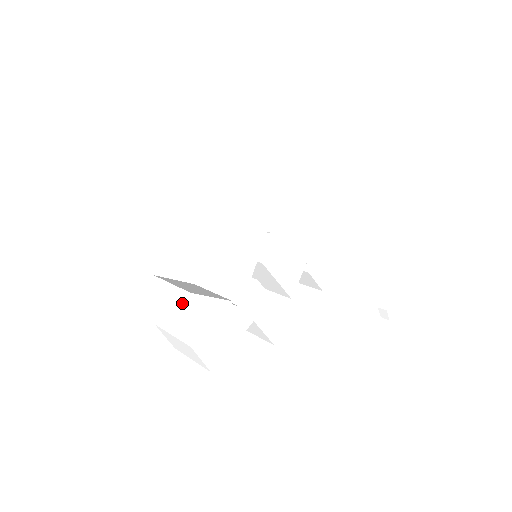
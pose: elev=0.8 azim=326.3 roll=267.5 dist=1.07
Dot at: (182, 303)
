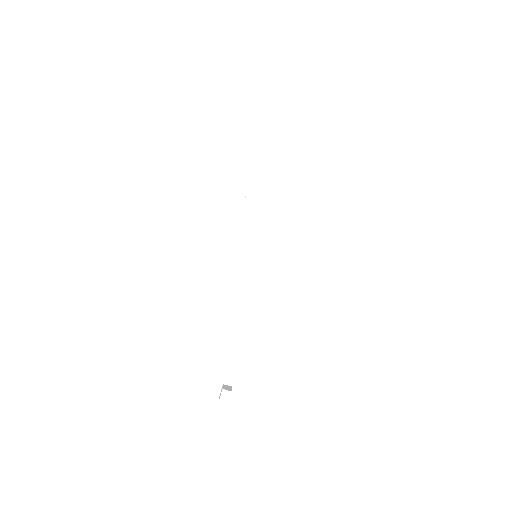
Dot at: (291, 230)
